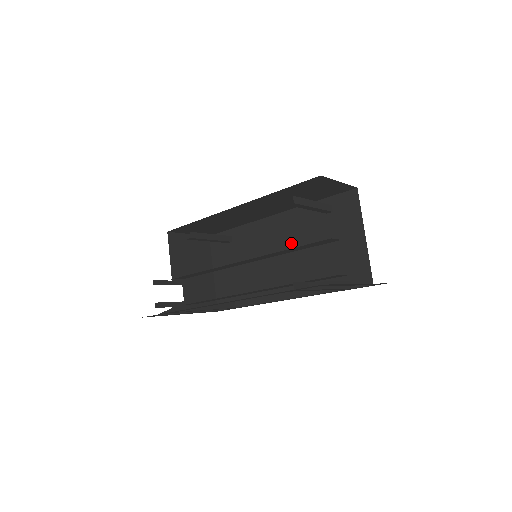
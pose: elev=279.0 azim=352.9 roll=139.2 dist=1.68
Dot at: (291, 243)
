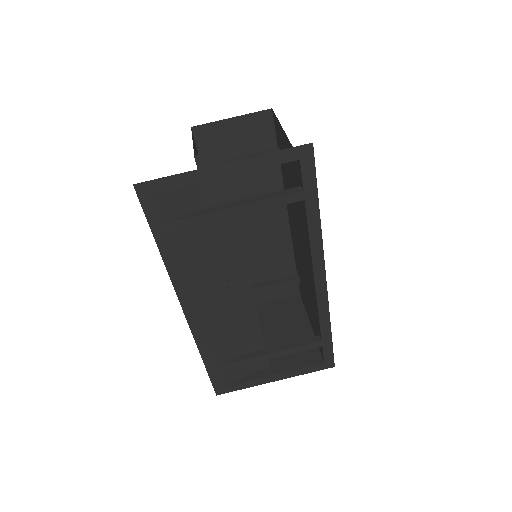
Dot at: (294, 220)
